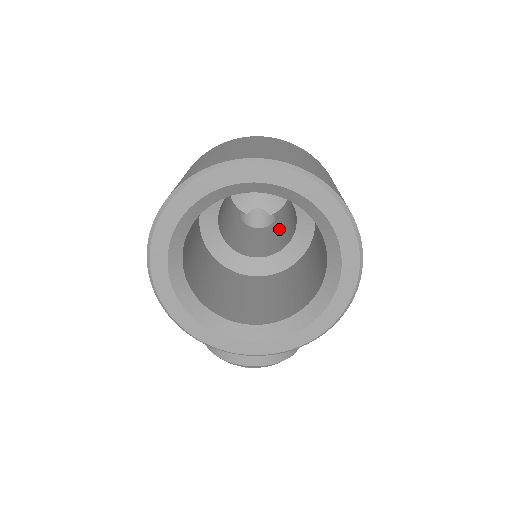
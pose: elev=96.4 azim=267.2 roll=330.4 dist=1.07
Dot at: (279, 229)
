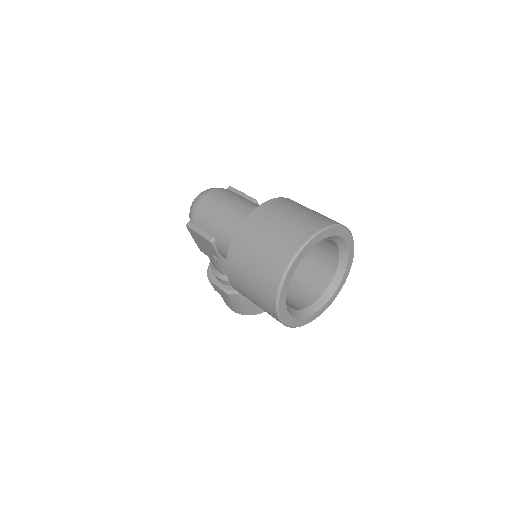
Dot at: occluded
